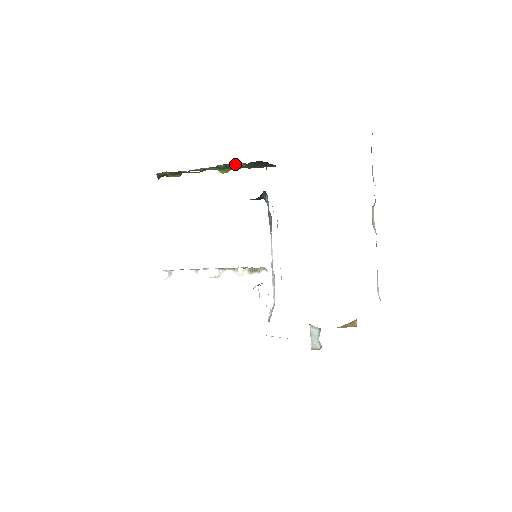
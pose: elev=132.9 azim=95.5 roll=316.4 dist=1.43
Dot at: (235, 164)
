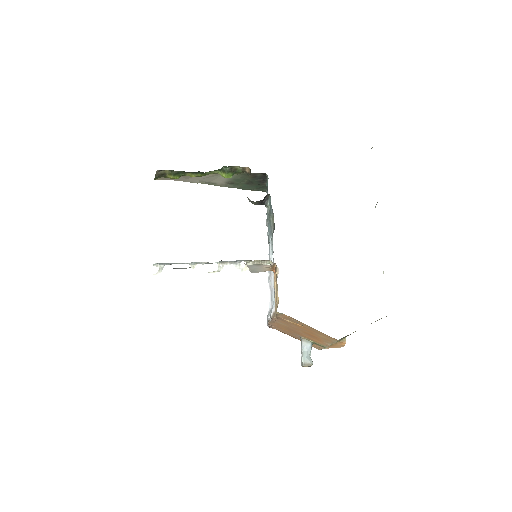
Dot at: (240, 169)
